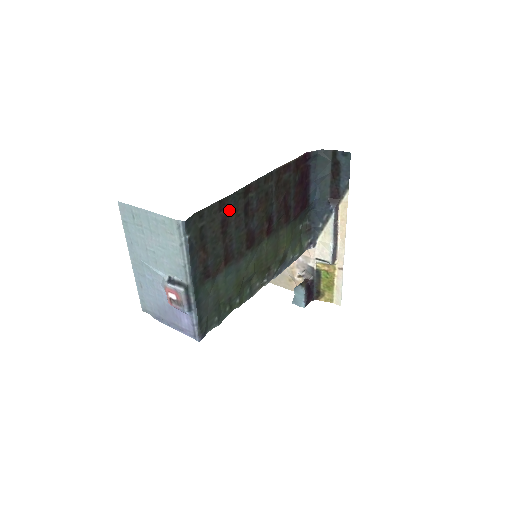
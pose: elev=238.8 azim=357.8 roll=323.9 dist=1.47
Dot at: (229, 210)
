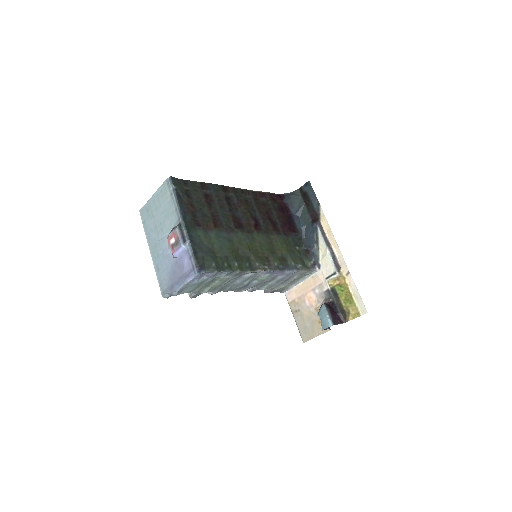
Dot at: (211, 193)
